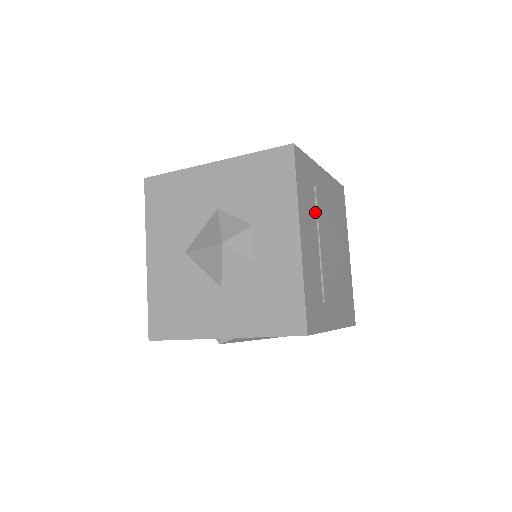
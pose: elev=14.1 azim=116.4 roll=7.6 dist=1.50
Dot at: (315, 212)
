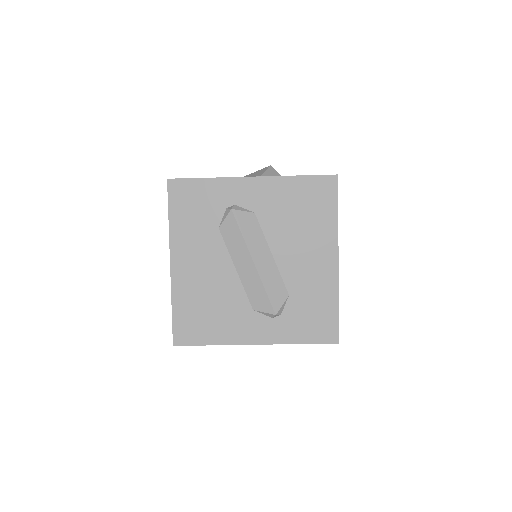
Dot at: occluded
